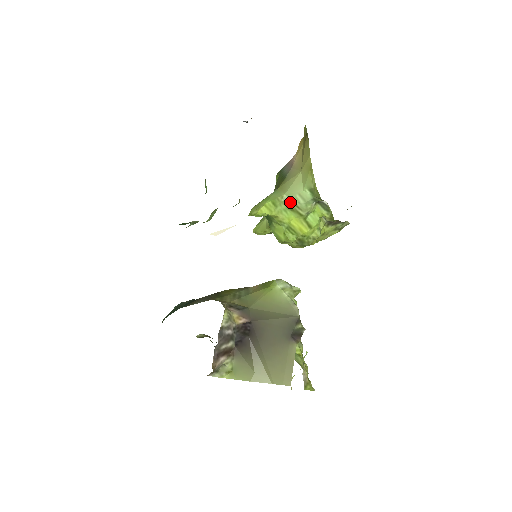
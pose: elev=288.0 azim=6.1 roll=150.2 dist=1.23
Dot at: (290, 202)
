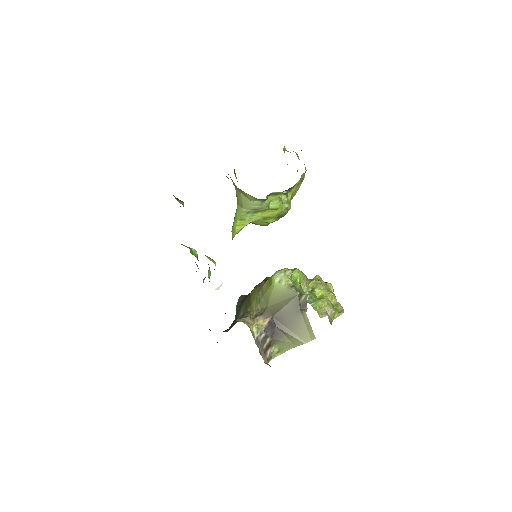
Dot at: (251, 211)
